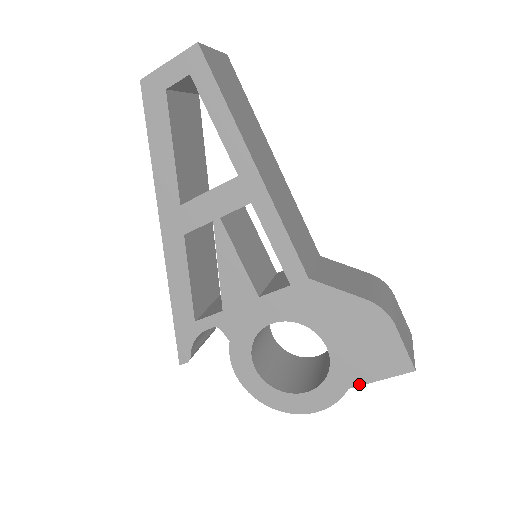
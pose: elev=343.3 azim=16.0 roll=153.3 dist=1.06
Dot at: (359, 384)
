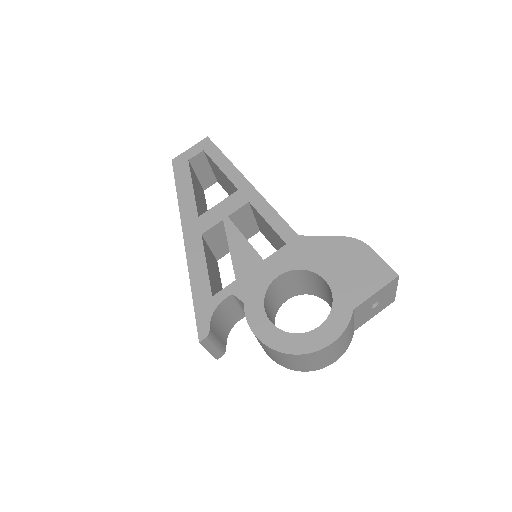
Dot at: (360, 302)
